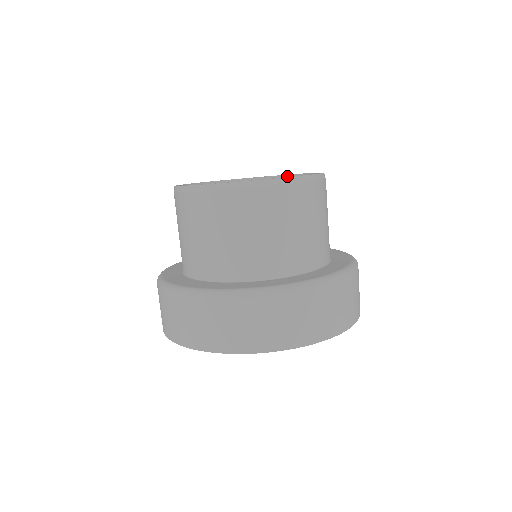
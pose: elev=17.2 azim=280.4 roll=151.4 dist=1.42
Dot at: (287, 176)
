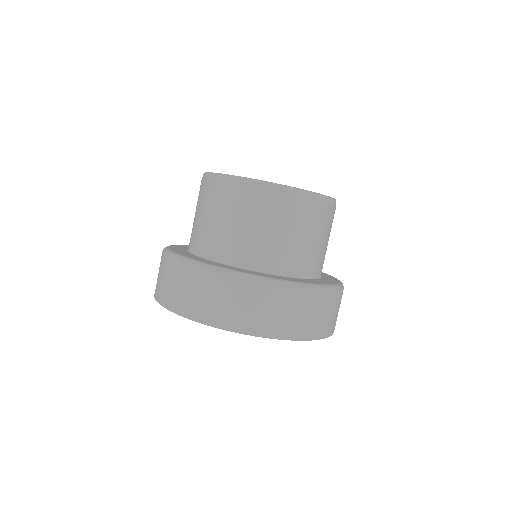
Dot at: occluded
